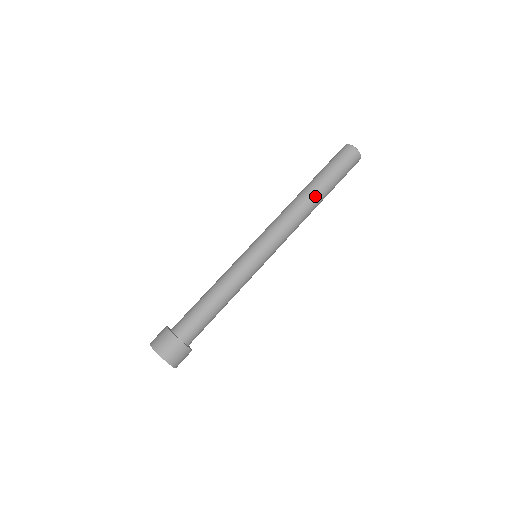
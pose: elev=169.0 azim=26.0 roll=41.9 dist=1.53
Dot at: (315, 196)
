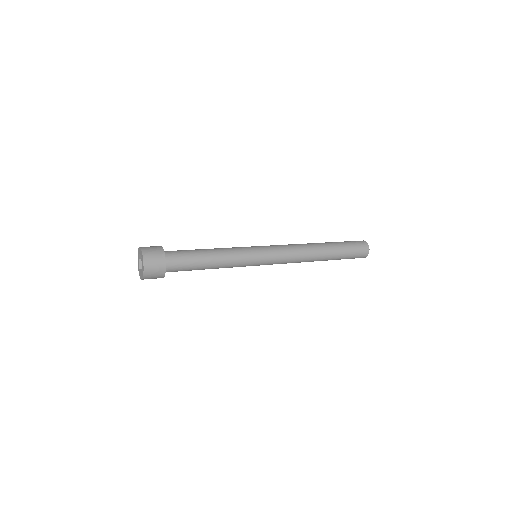
Dot at: (323, 249)
